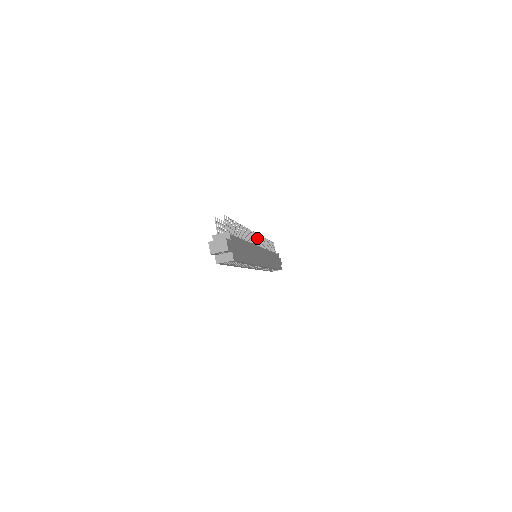
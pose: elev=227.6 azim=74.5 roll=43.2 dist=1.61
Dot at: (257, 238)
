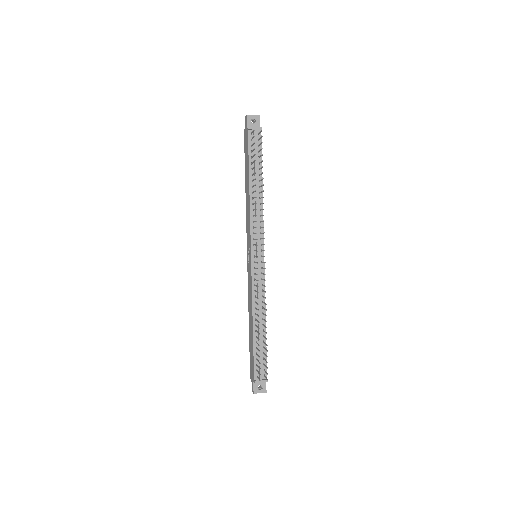
Dot at: occluded
